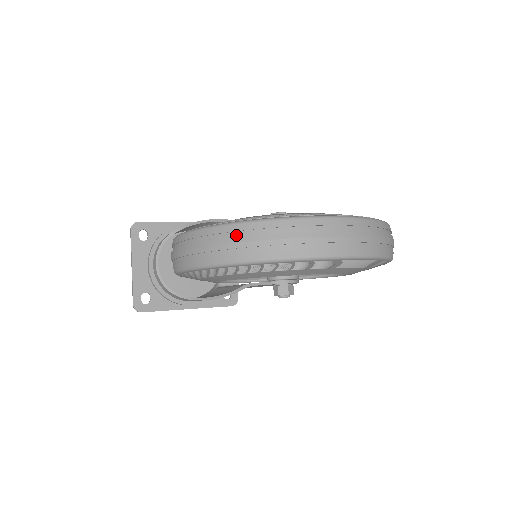
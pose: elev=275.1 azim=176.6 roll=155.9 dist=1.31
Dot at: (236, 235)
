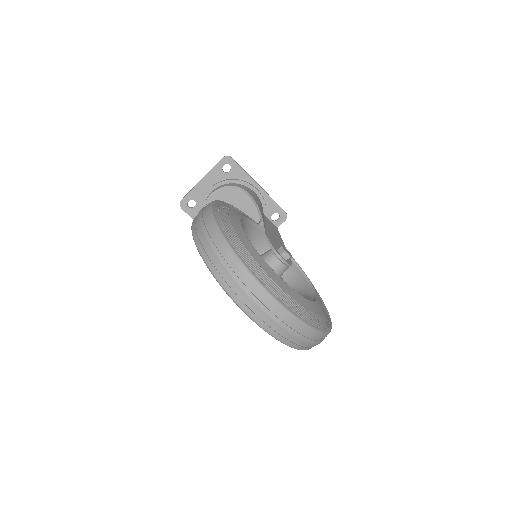
Dot at: (218, 247)
